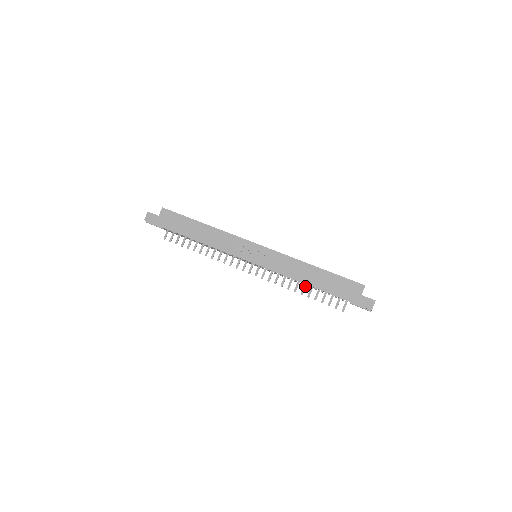
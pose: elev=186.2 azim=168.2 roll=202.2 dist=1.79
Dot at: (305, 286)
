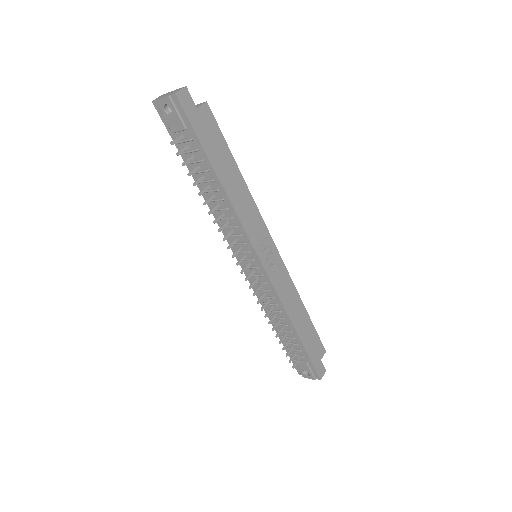
Dot at: (279, 322)
